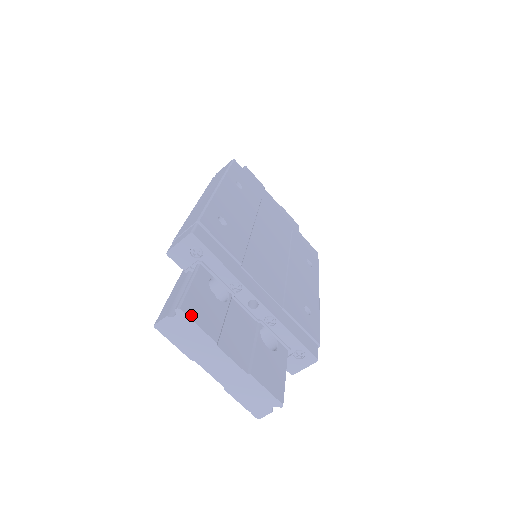
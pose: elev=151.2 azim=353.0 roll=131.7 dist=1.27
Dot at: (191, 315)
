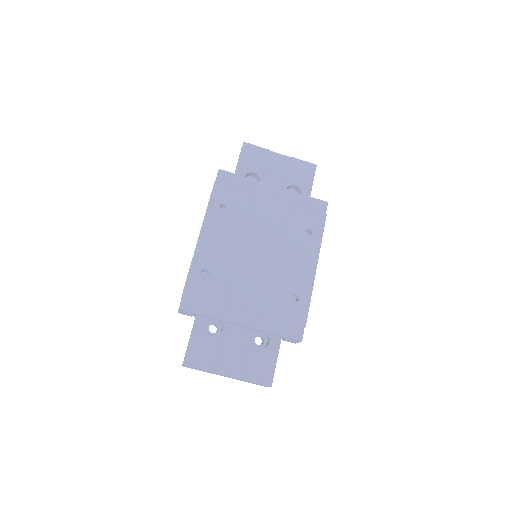
Dot at: (193, 364)
